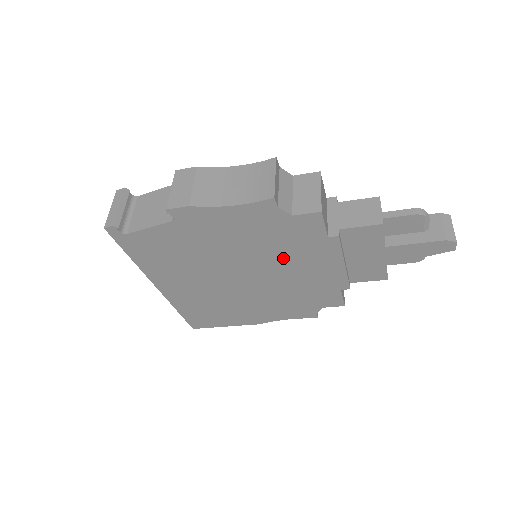
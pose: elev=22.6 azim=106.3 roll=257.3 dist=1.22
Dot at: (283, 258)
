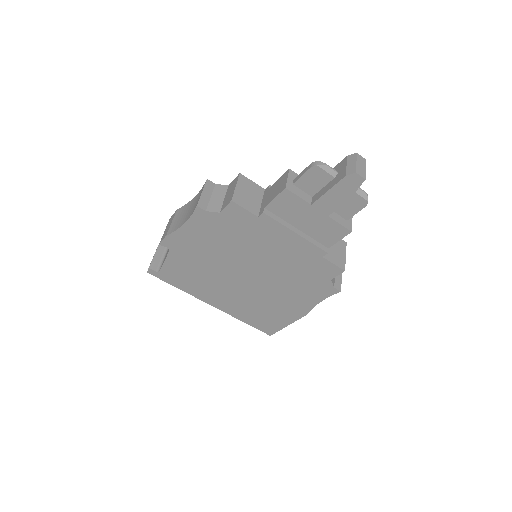
Dot at: (253, 248)
